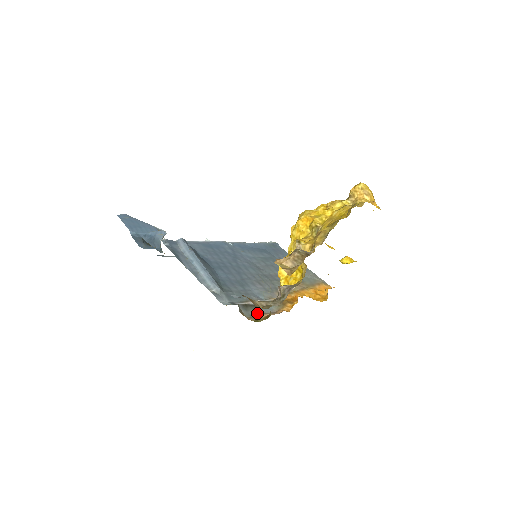
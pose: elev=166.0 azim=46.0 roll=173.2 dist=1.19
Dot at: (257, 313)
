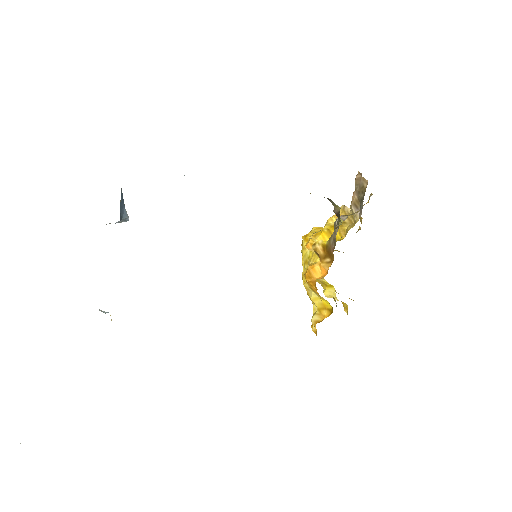
Dot at: occluded
